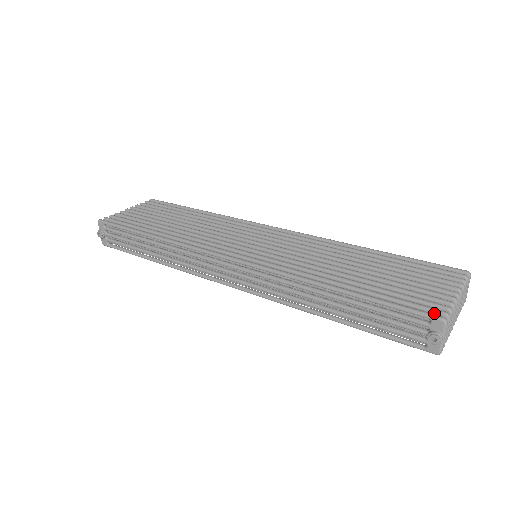
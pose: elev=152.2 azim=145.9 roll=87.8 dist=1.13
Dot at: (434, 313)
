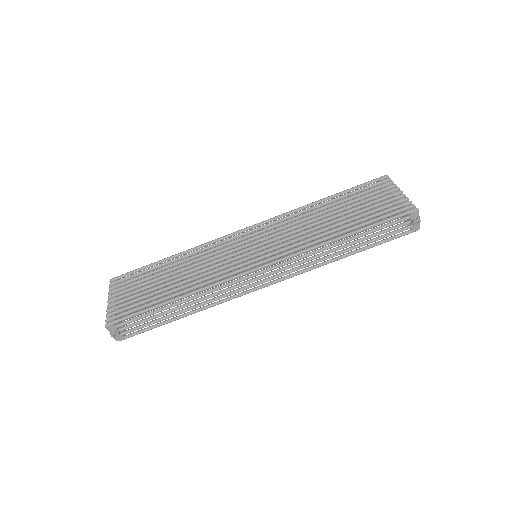
Dot at: (407, 209)
